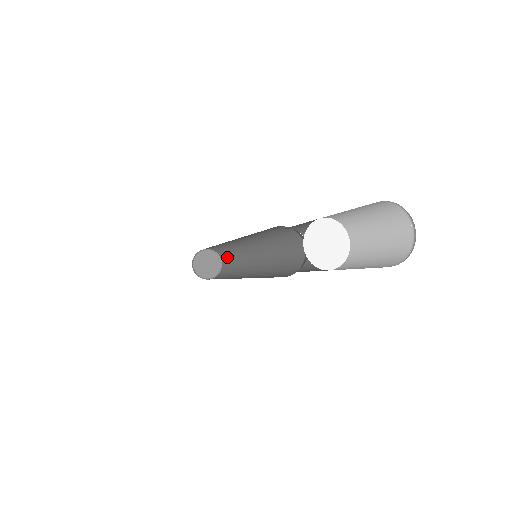
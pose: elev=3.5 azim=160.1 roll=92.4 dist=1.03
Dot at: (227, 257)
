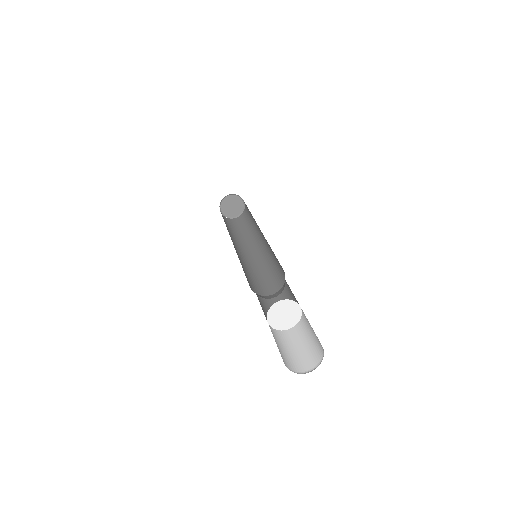
Dot at: (247, 207)
